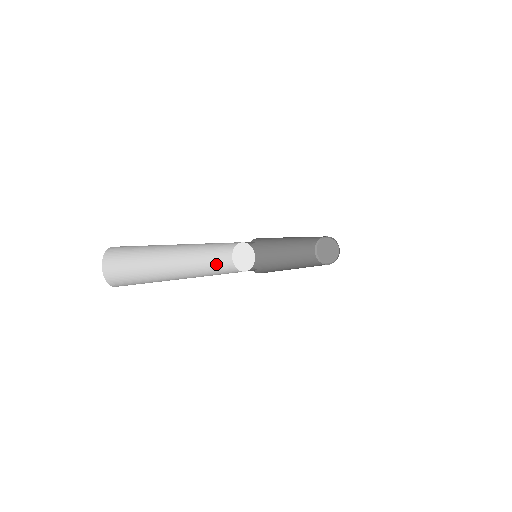
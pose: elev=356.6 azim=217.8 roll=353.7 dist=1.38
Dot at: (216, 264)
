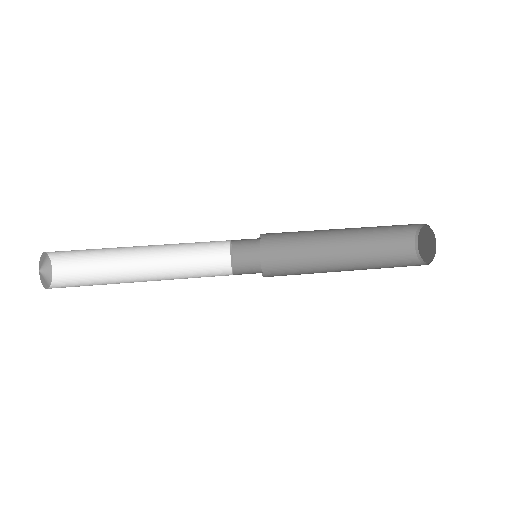
Dot at: (202, 265)
